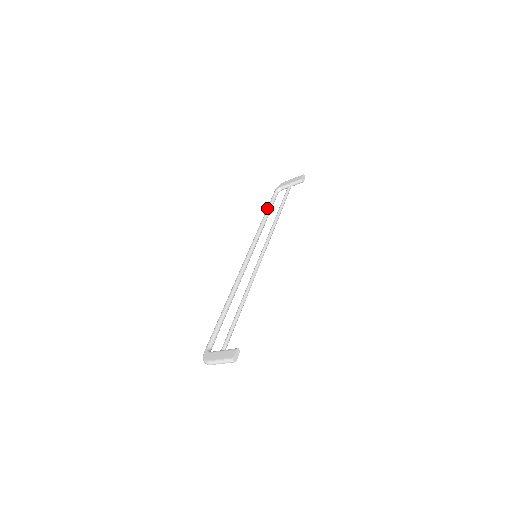
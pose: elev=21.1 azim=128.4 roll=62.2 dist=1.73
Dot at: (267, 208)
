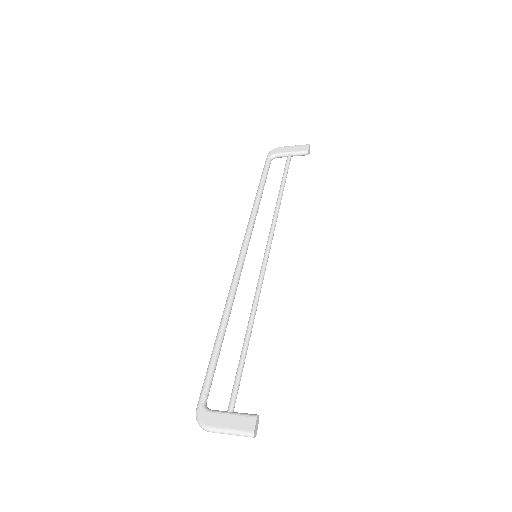
Dot at: (261, 182)
